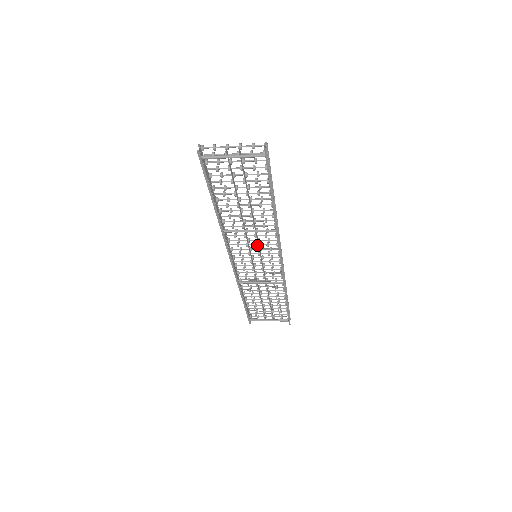
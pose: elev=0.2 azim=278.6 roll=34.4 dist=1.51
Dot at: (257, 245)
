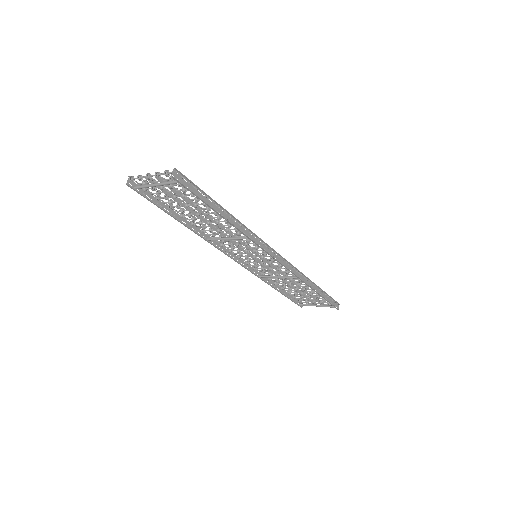
Dot at: (247, 248)
